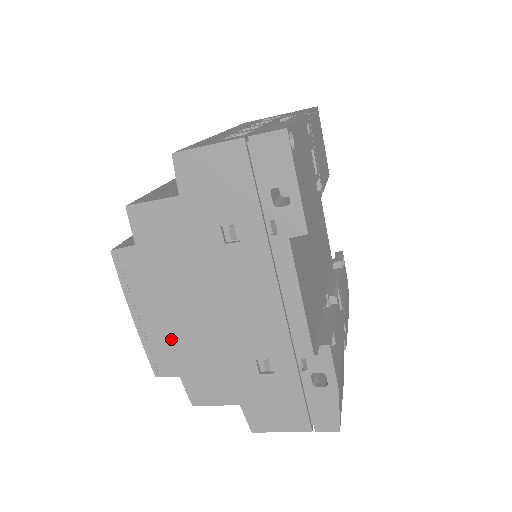
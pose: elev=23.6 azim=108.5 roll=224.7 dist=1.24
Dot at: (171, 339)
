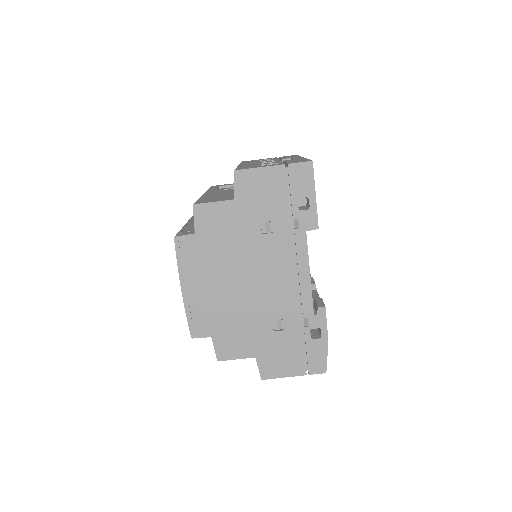
Dot at: (210, 306)
